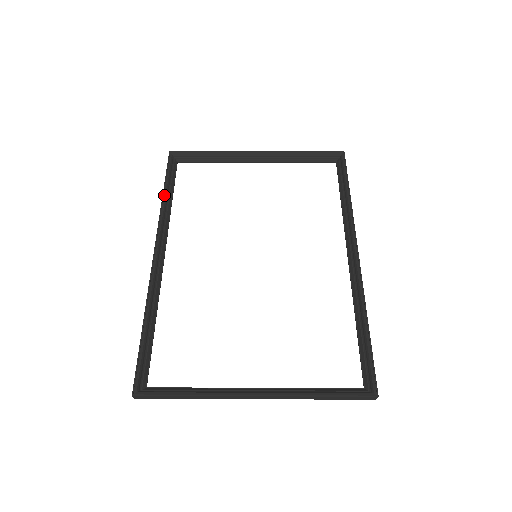
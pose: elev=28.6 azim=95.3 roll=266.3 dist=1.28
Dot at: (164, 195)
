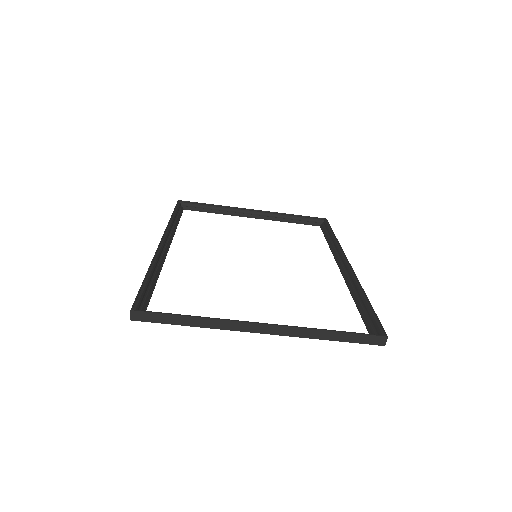
Dot at: (172, 217)
